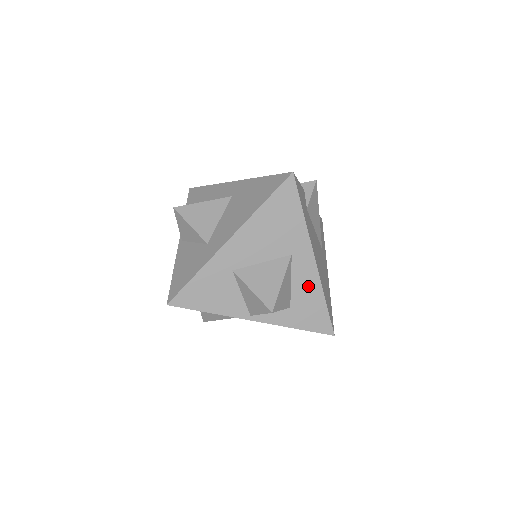
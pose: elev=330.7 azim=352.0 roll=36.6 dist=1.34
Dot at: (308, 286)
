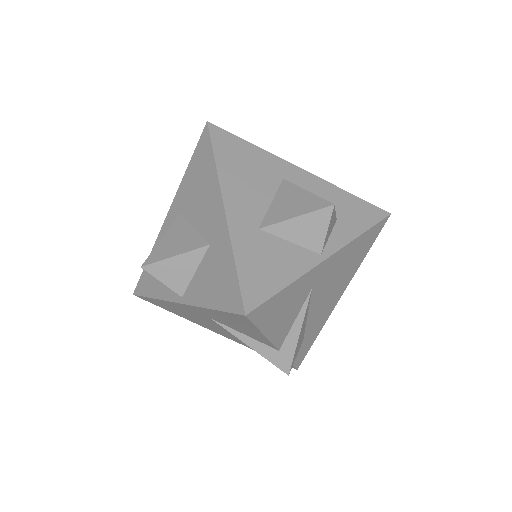
Dot at: (325, 192)
